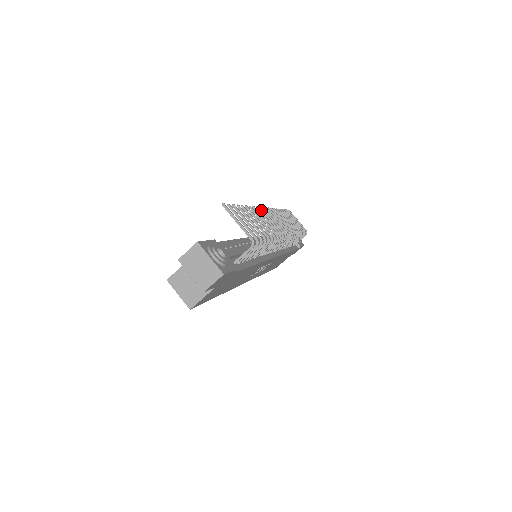
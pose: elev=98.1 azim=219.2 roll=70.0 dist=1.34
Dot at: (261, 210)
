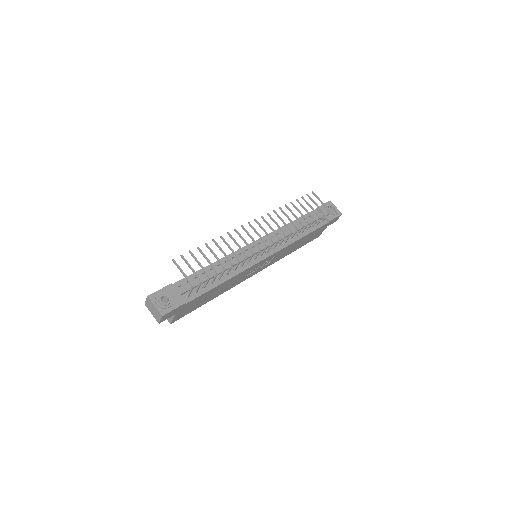
Dot at: (242, 228)
